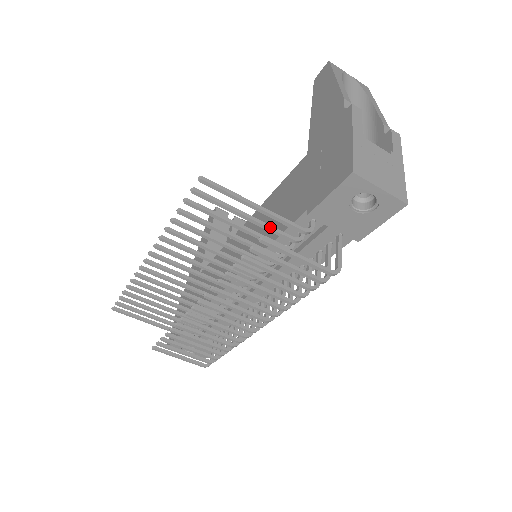
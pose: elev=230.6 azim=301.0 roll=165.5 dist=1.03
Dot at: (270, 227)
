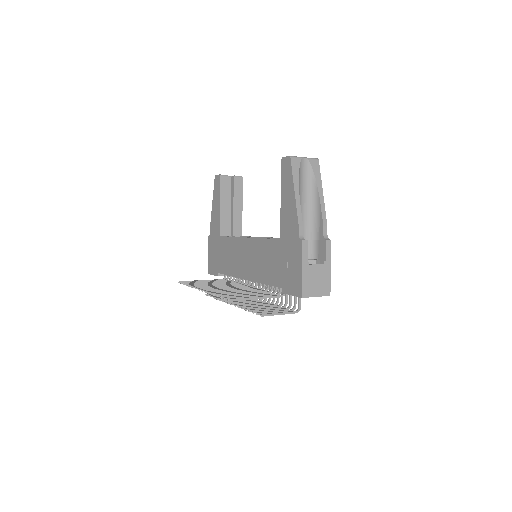
Dot at: occluded
